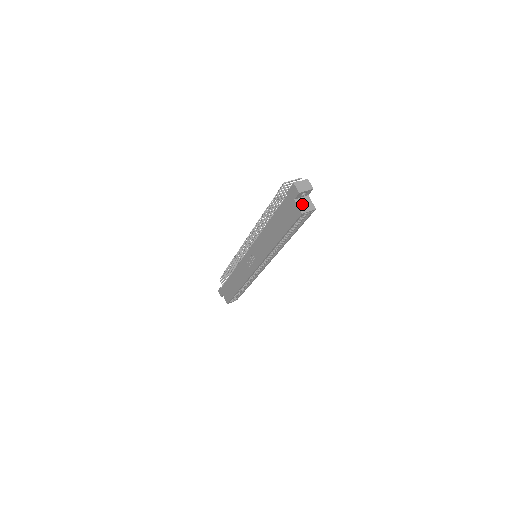
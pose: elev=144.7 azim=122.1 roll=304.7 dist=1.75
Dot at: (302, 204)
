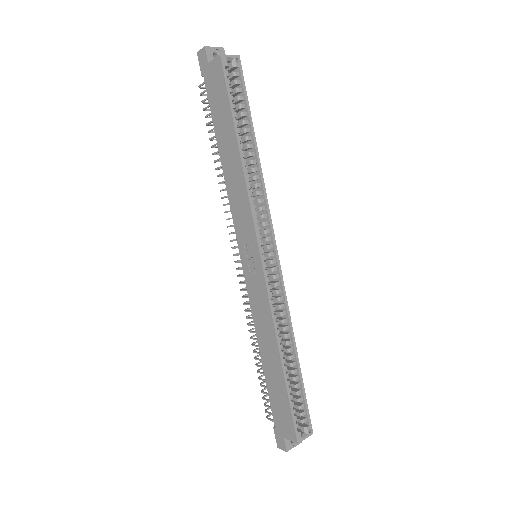
Dot at: occluded
